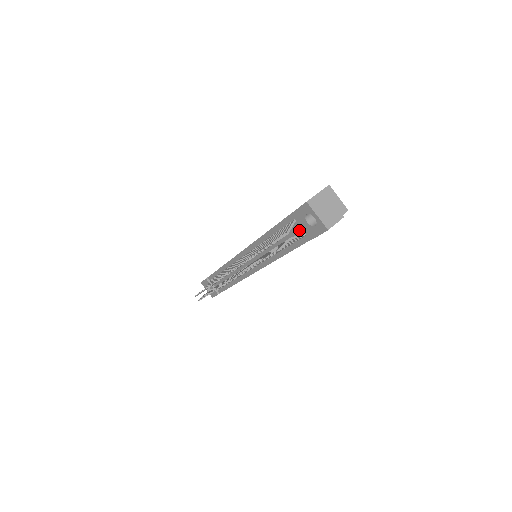
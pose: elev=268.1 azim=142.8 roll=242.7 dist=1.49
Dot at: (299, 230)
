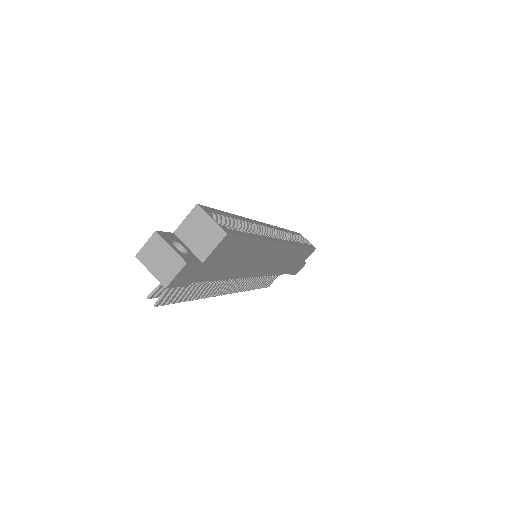
Dot at: occluded
